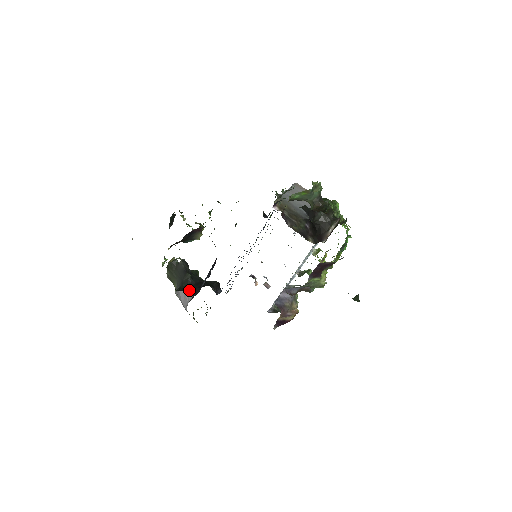
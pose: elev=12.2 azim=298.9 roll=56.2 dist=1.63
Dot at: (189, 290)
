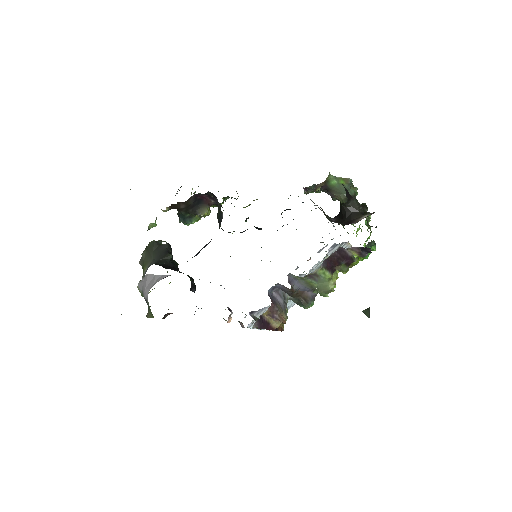
Dot at: (164, 267)
